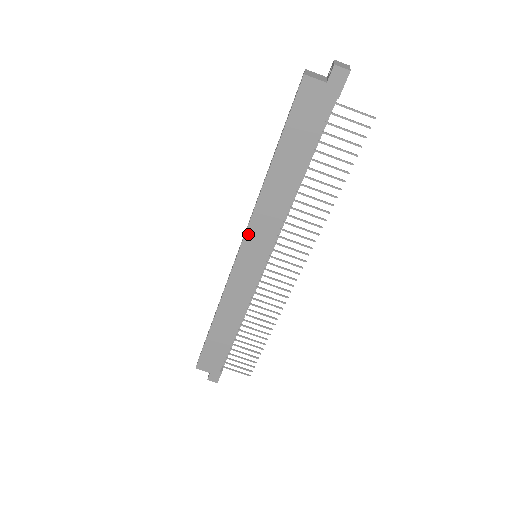
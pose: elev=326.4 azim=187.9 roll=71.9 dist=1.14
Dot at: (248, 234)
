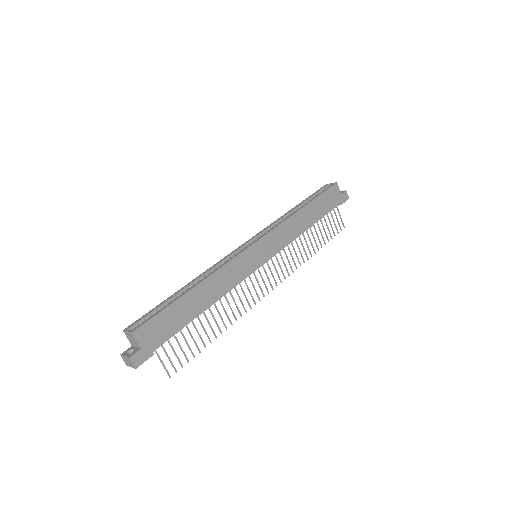
Dot at: (270, 234)
